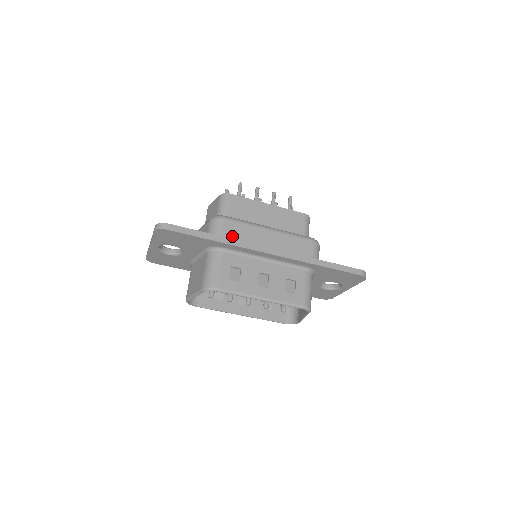
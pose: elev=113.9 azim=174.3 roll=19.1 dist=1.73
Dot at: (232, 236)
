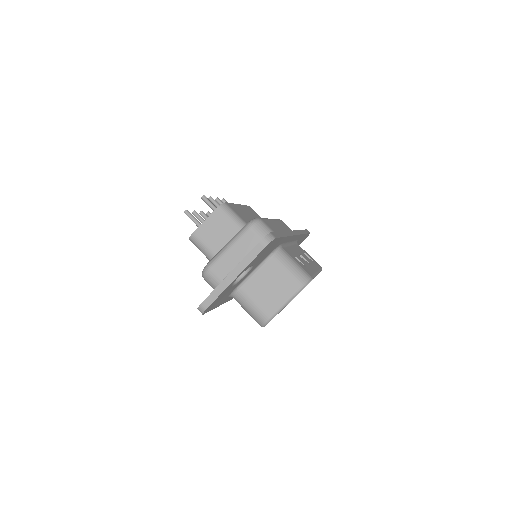
Dot at: occluded
